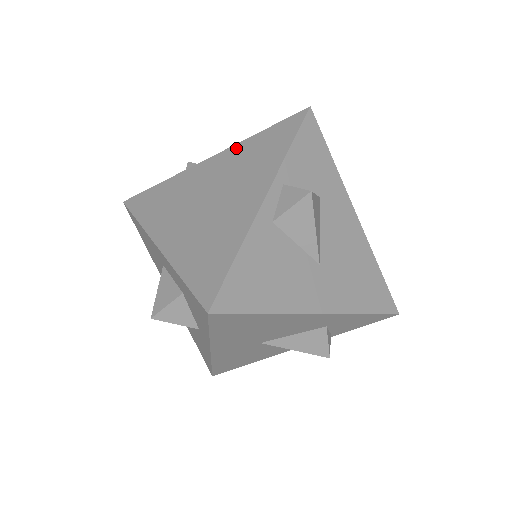
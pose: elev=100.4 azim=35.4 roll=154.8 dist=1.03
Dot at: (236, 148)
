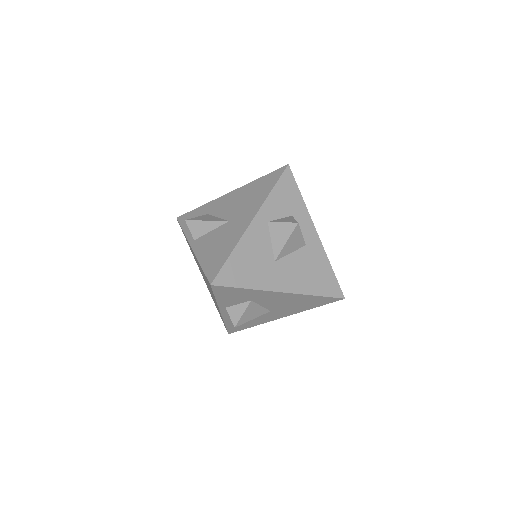
Dot at: occluded
